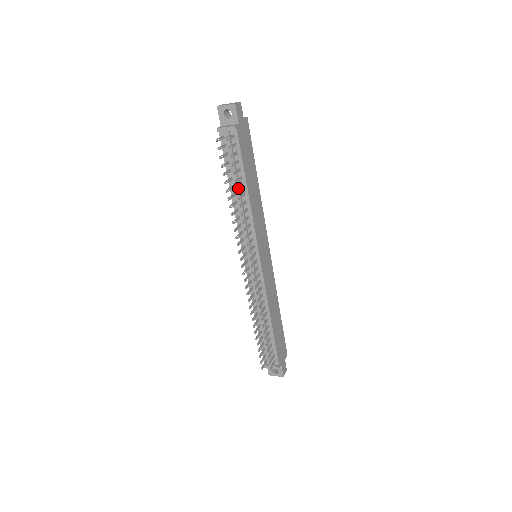
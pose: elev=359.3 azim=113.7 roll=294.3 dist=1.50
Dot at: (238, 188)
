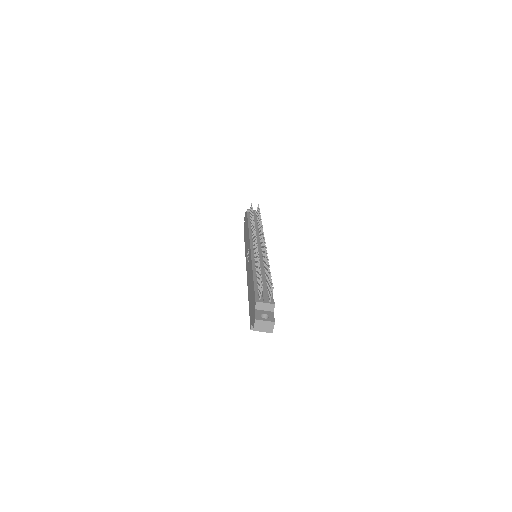
Dot at: occluded
